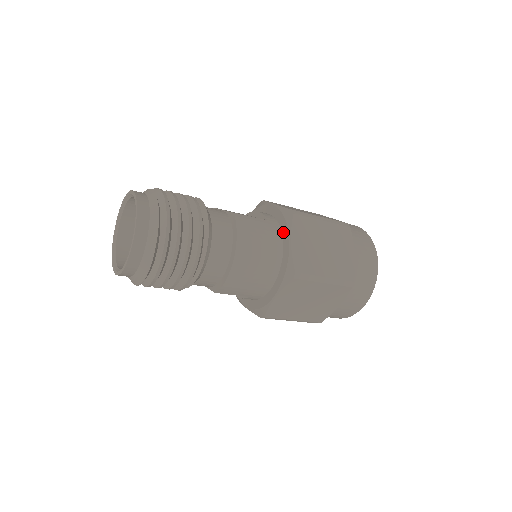
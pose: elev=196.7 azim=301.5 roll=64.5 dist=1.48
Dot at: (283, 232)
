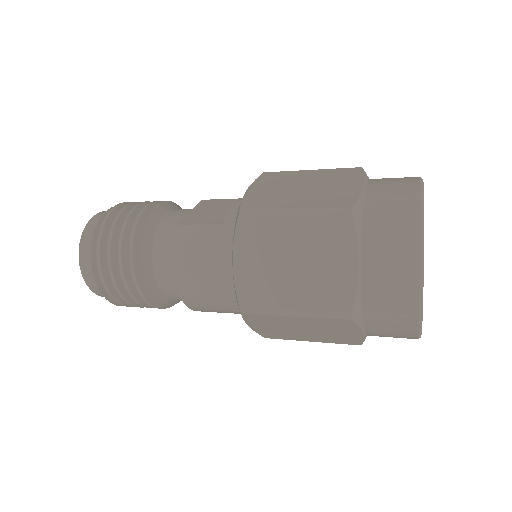
Dot at: occluded
